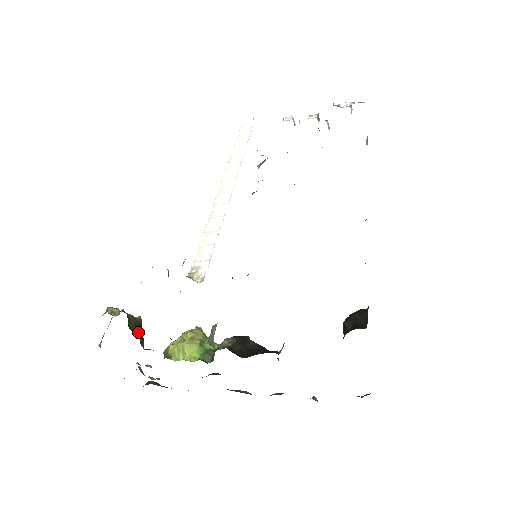
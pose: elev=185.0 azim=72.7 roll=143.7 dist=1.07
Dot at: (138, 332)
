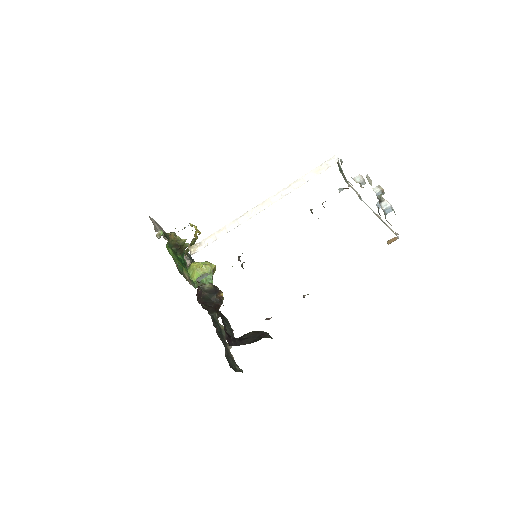
Dot at: (176, 248)
